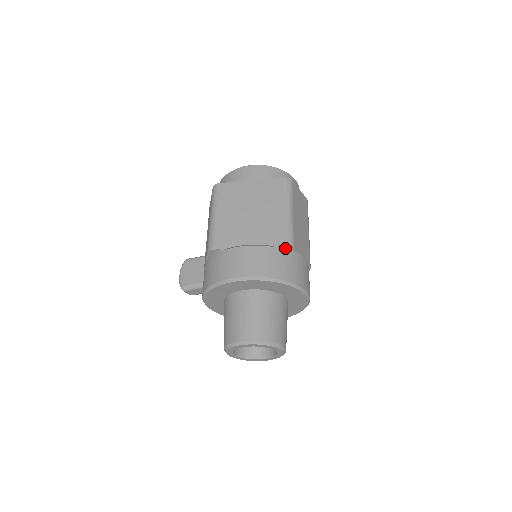
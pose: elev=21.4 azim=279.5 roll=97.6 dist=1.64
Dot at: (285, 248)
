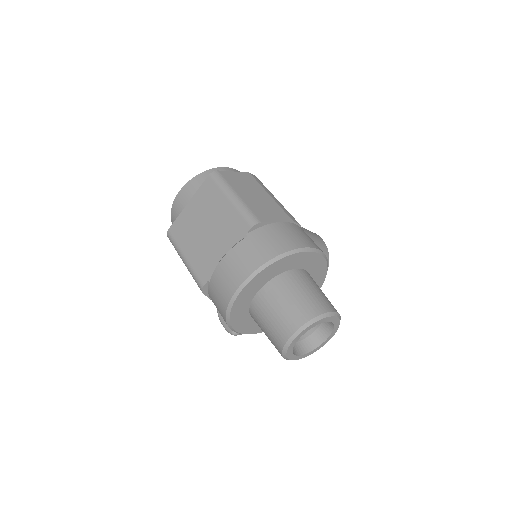
Dot at: (255, 230)
